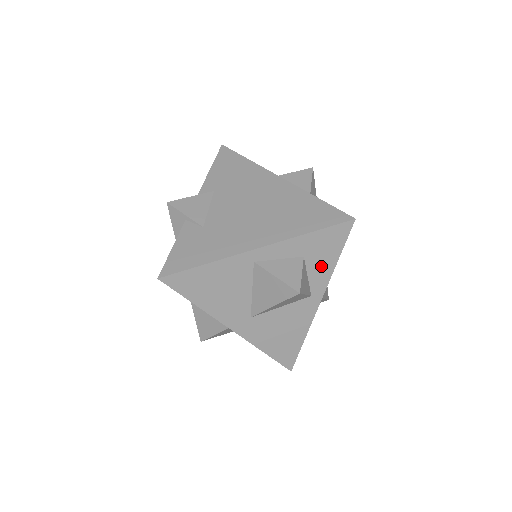
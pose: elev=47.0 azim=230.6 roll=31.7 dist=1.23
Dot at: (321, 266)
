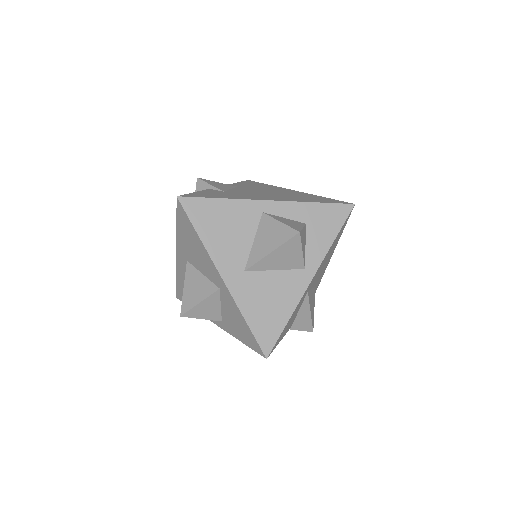
Dot at: (319, 240)
